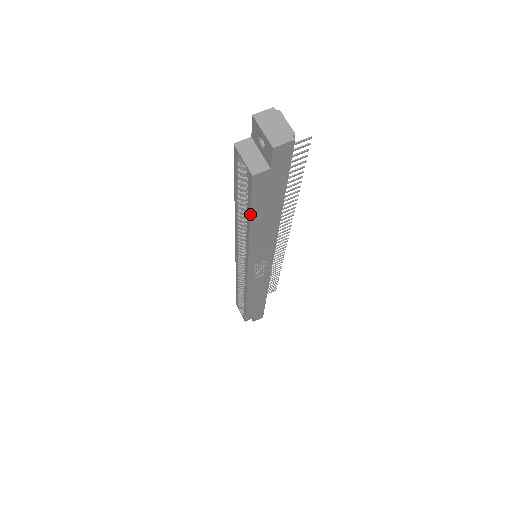
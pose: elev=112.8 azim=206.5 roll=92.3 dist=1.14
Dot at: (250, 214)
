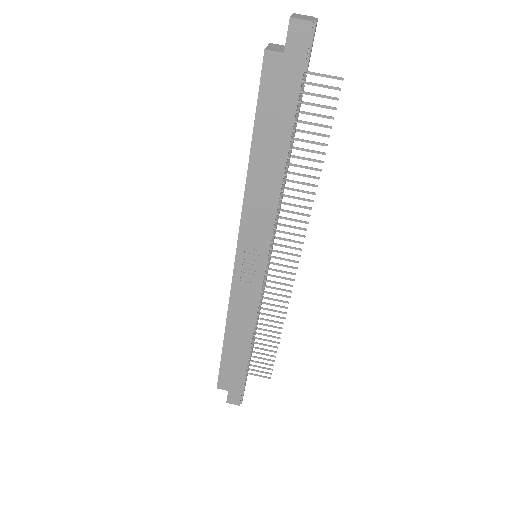
Dot at: (254, 124)
